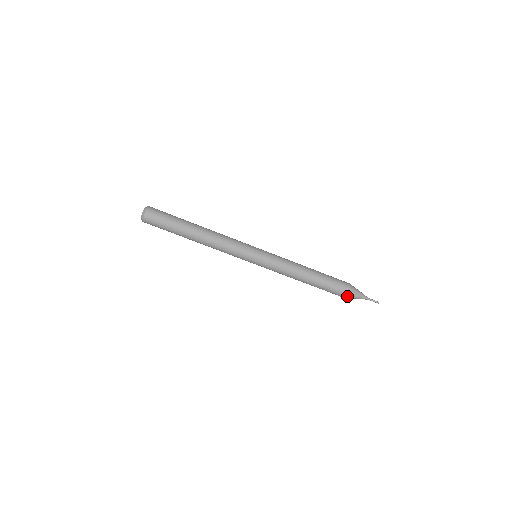
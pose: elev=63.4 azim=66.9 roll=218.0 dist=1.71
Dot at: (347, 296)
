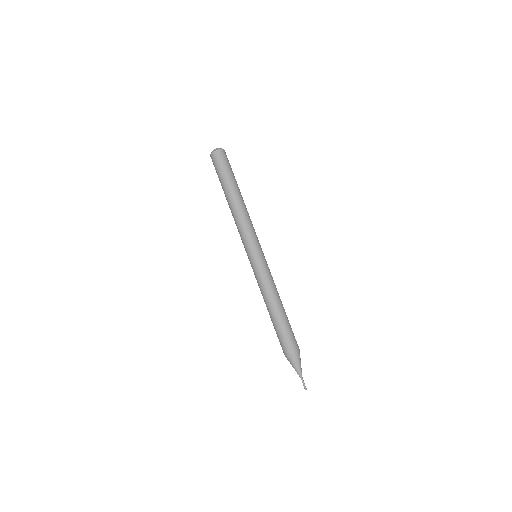
Dot at: (287, 355)
